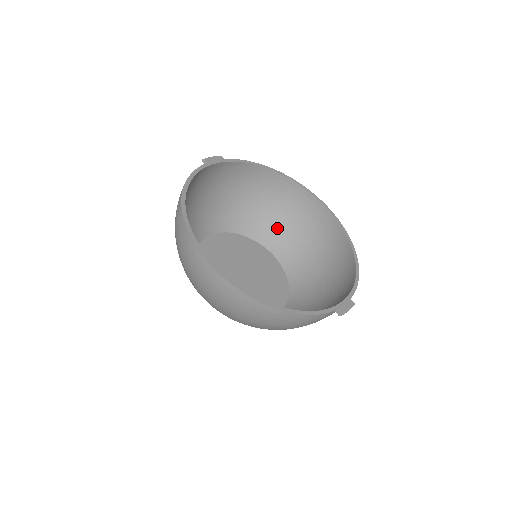
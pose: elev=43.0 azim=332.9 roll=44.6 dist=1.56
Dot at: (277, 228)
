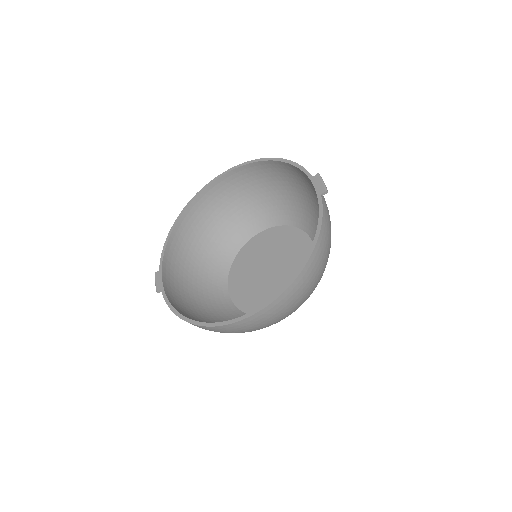
Dot at: (232, 226)
